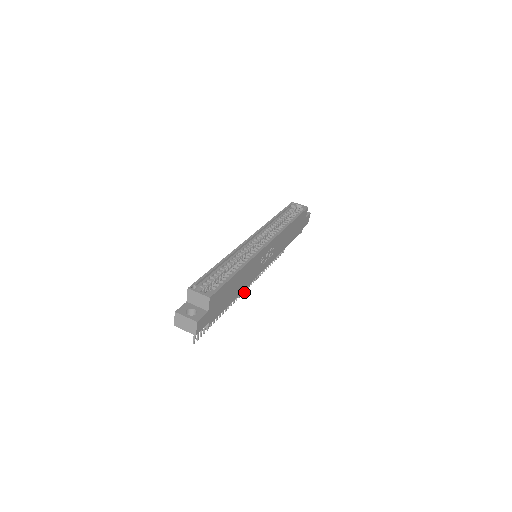
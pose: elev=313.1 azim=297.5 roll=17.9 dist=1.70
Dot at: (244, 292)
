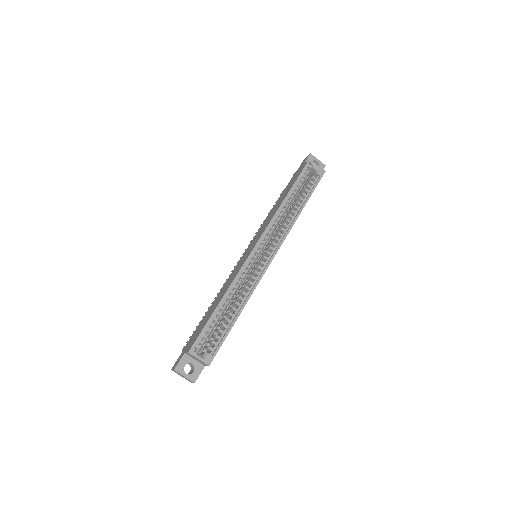
Dot at: occluded
